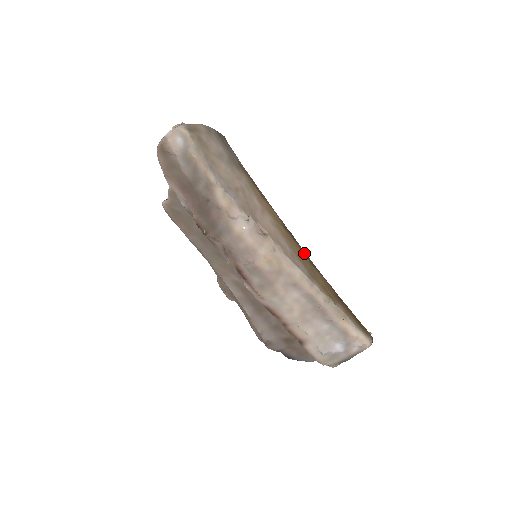
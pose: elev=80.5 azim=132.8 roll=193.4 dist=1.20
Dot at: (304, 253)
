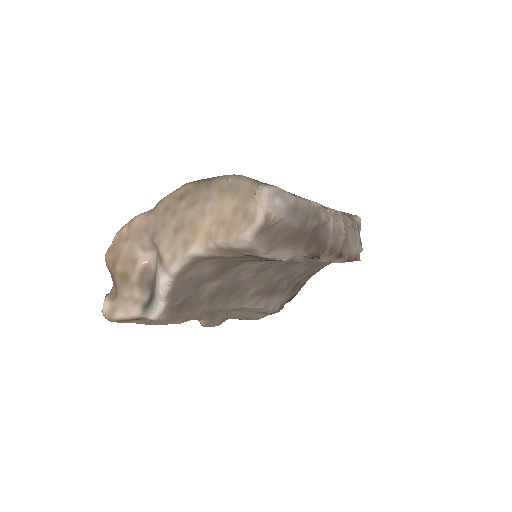
Dot at: occluded
